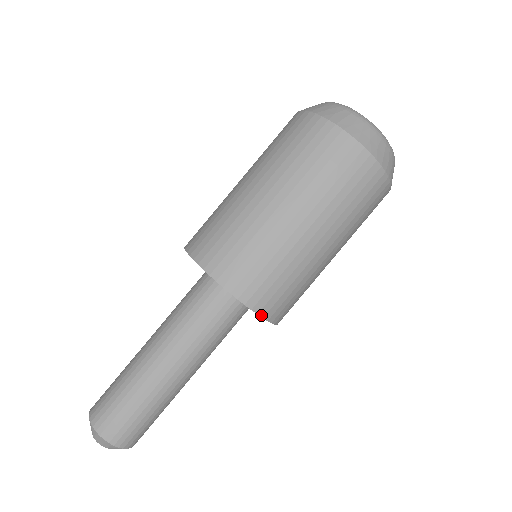
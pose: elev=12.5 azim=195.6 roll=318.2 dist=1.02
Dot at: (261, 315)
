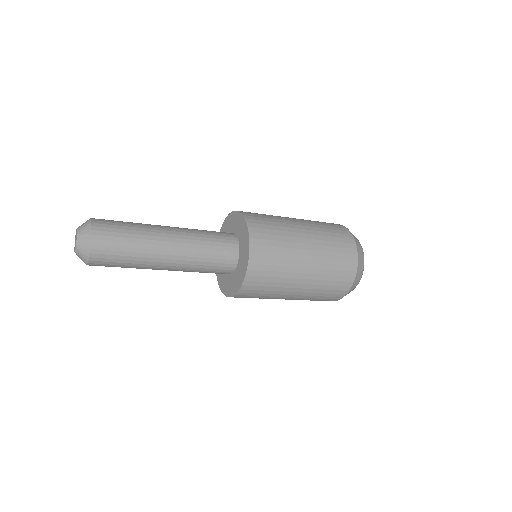
Dot at: (239, 291)
